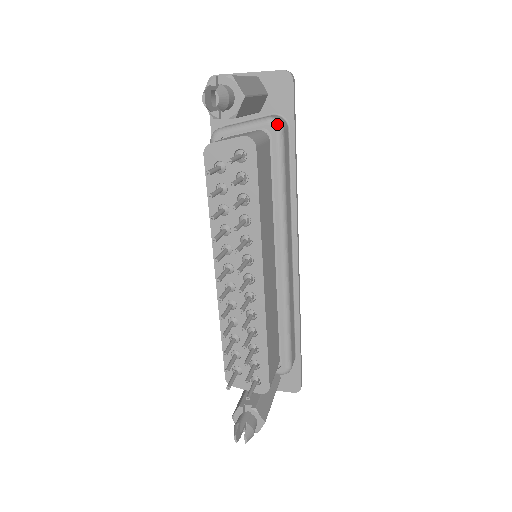
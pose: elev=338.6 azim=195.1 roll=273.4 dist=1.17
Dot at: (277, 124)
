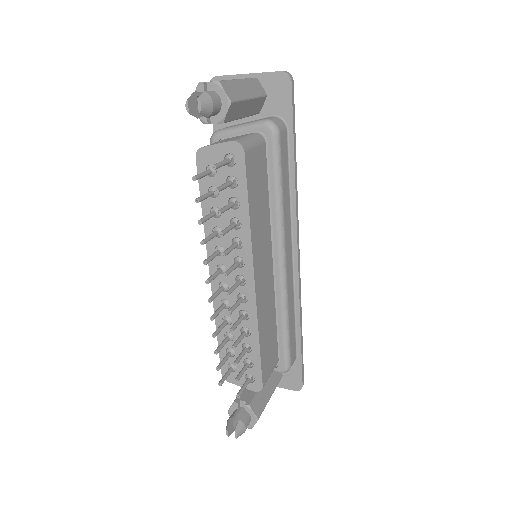
Dot at: (272, 127)
